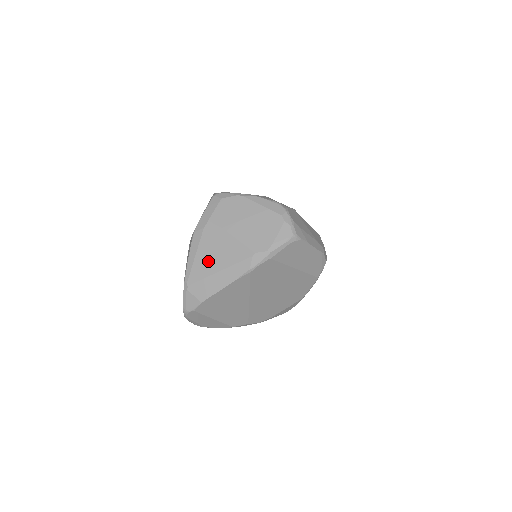
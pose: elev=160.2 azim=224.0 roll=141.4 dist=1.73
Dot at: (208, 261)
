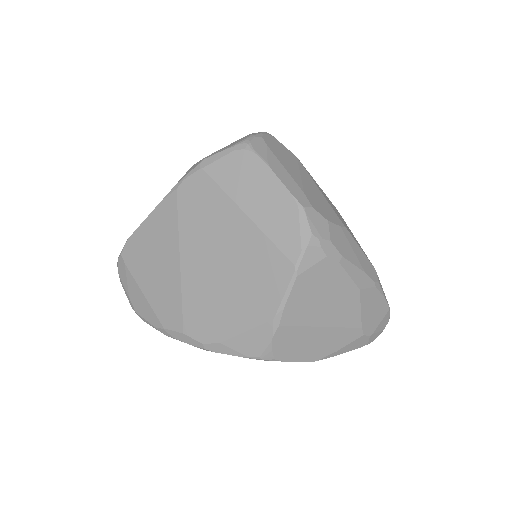
Dot at: occluded
